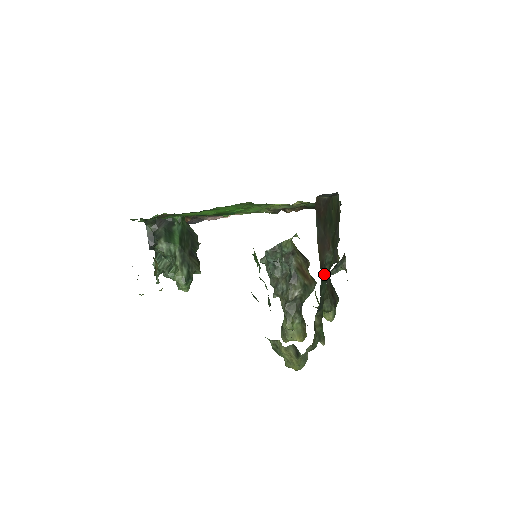
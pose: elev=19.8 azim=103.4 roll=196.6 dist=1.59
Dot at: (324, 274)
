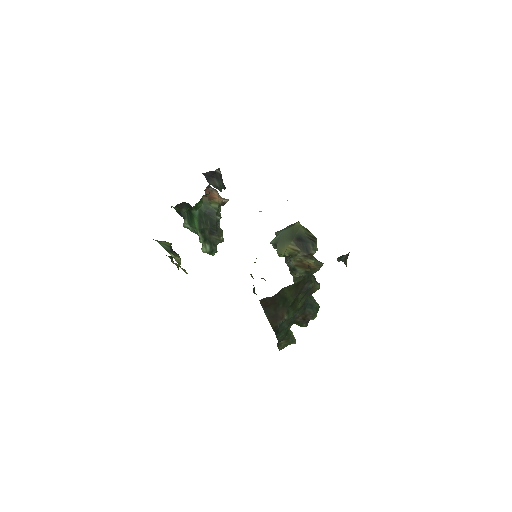
Dot at: (281, 328)
